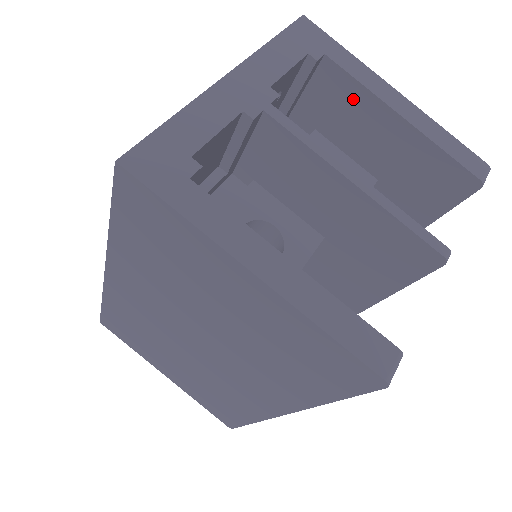
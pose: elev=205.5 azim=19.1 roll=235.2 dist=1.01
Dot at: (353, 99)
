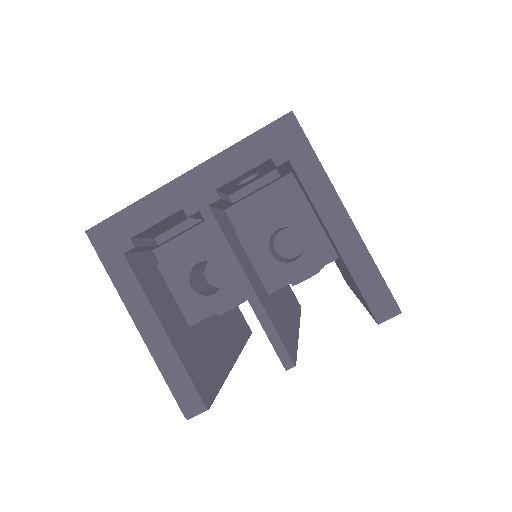
Dot at: (310, 201)
